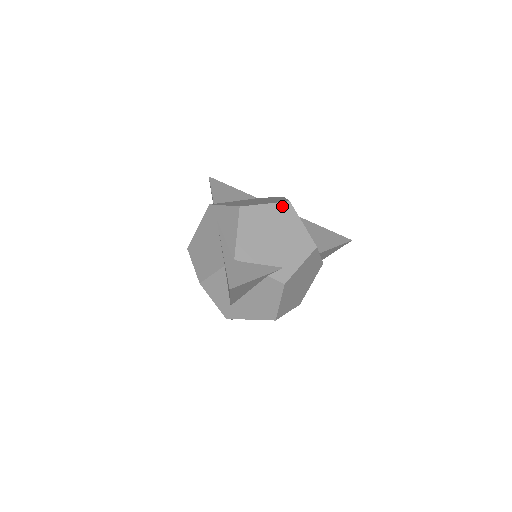
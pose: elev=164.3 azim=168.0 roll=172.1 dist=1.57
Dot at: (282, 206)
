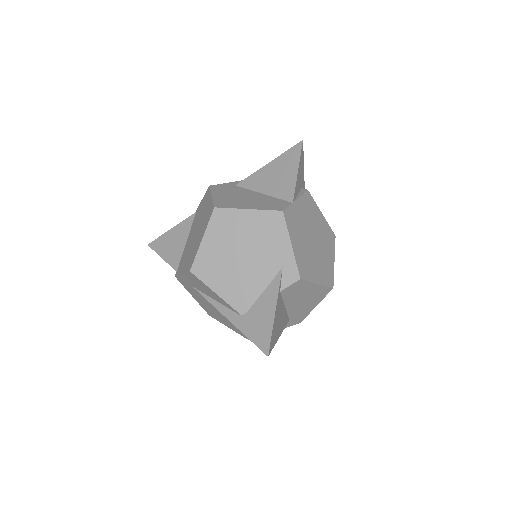
Dot at: (215, 221)
